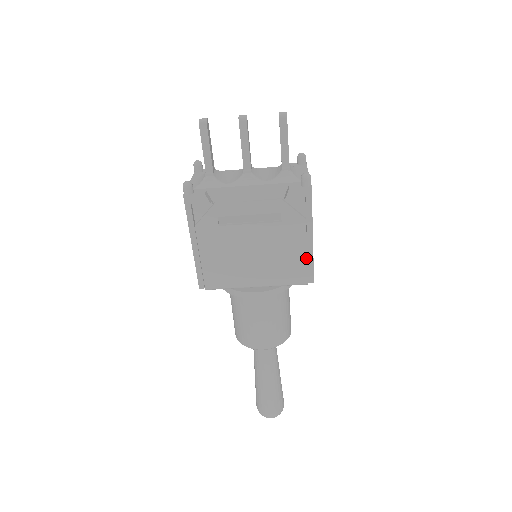
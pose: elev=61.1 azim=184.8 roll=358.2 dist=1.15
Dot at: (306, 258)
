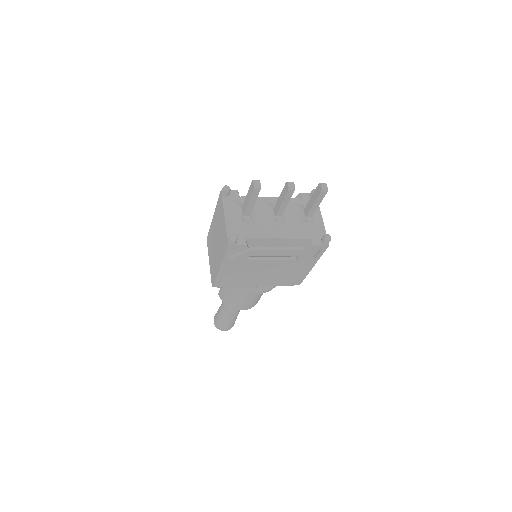
Dot at: (302, 275)
